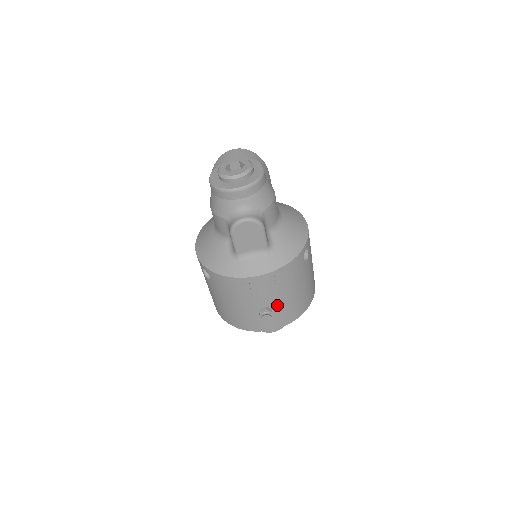
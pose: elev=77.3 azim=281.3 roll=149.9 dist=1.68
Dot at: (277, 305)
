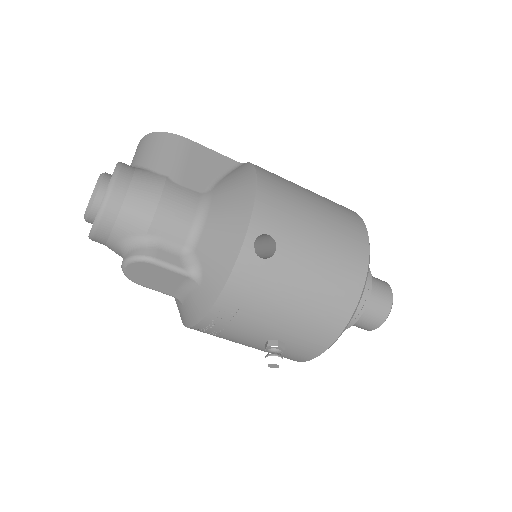
Dot at: (280, 332)
